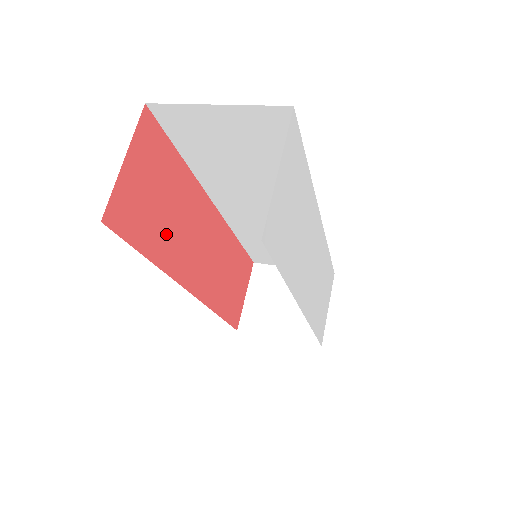
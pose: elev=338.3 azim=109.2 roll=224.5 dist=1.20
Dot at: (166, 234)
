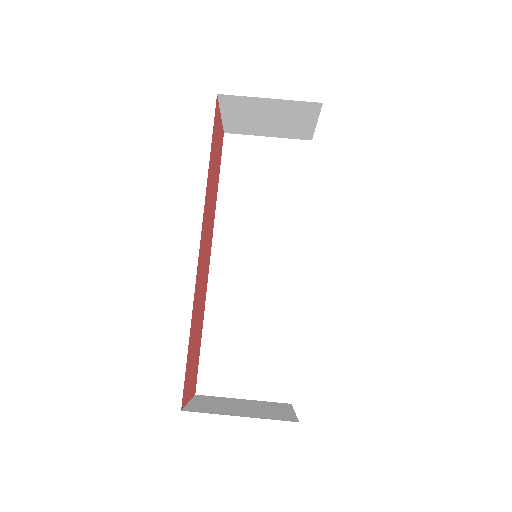
Dot at: (200, 323)
